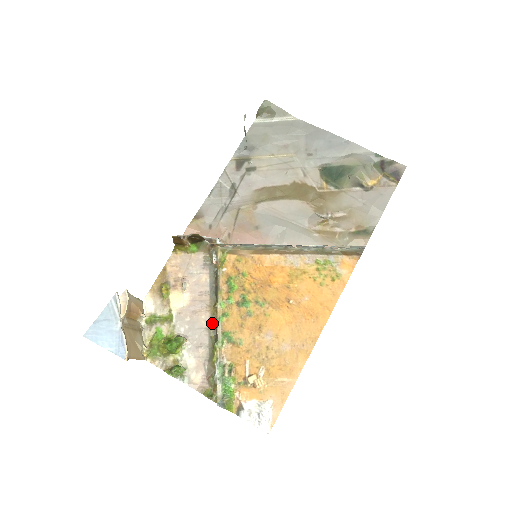
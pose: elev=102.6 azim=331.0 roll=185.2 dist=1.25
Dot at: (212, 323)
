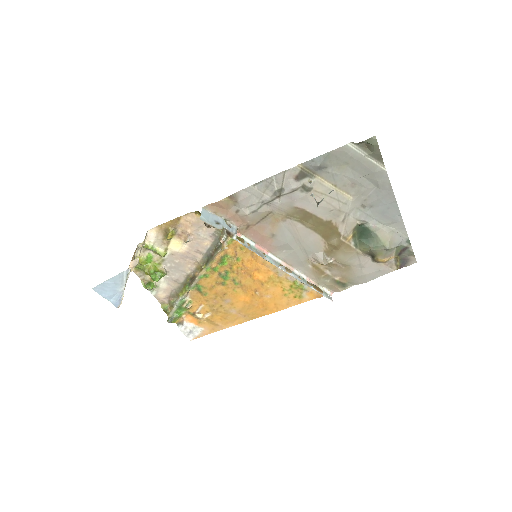
Dot at: (193, 273)
